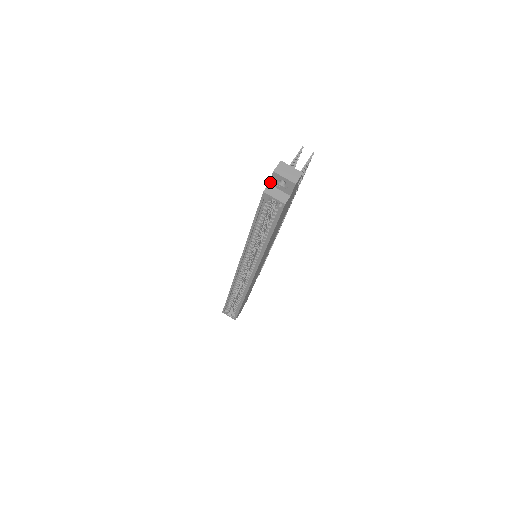
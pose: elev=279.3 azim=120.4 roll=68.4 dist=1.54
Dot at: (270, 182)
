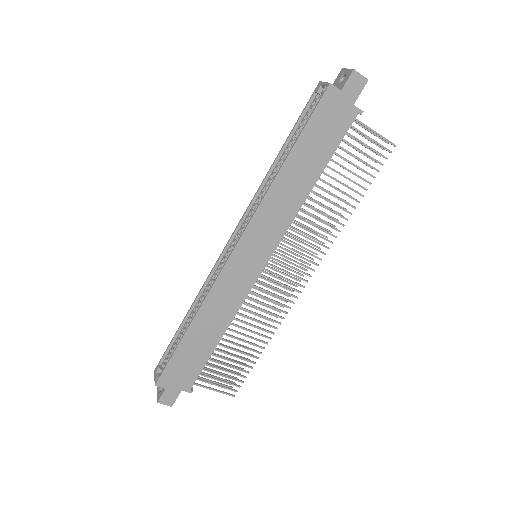
Dot at: occluded
